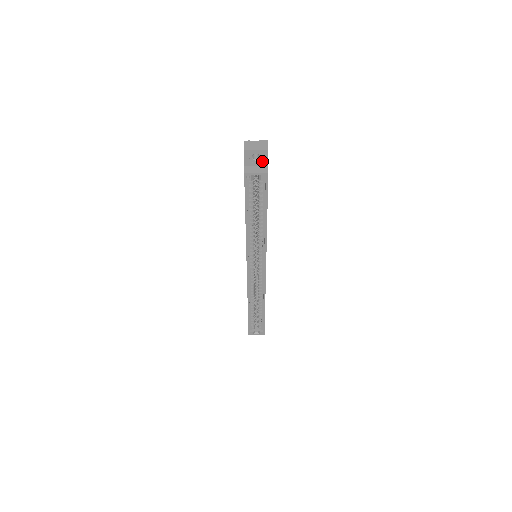
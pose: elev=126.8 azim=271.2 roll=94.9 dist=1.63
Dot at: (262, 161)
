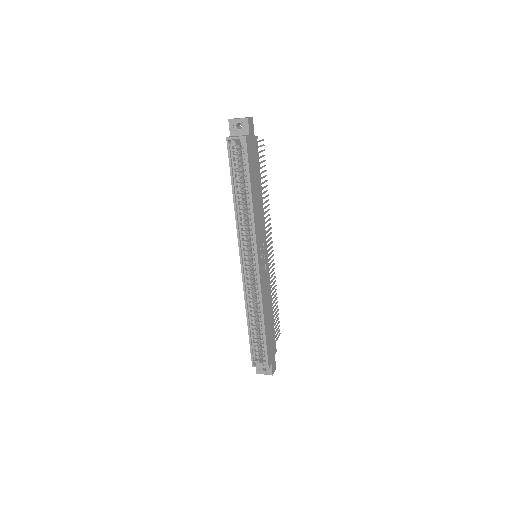
Dot at: (244, 130)
